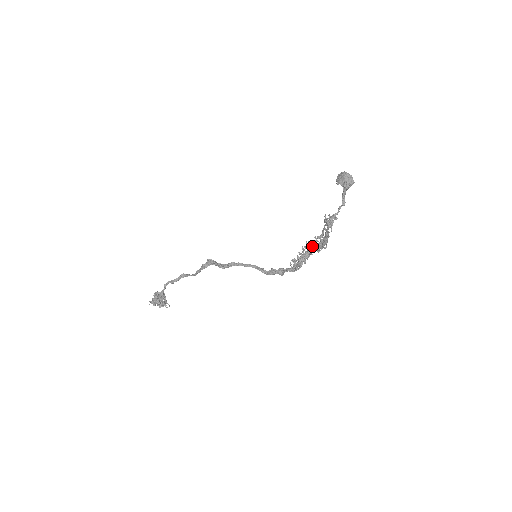
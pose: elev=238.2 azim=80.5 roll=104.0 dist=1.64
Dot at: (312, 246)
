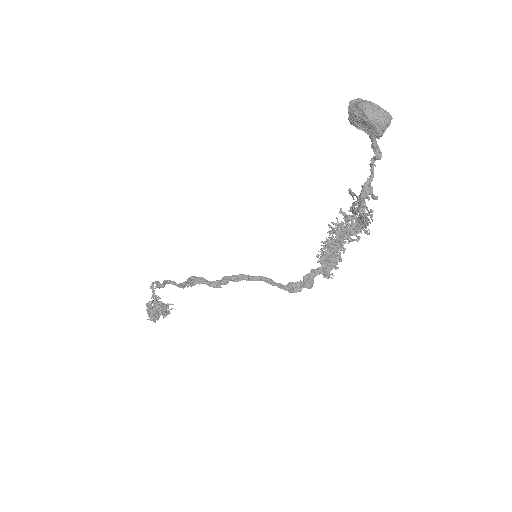
Dot at: (343, 238)
